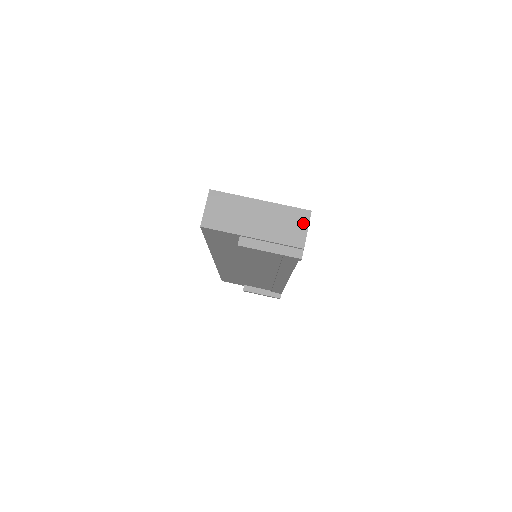
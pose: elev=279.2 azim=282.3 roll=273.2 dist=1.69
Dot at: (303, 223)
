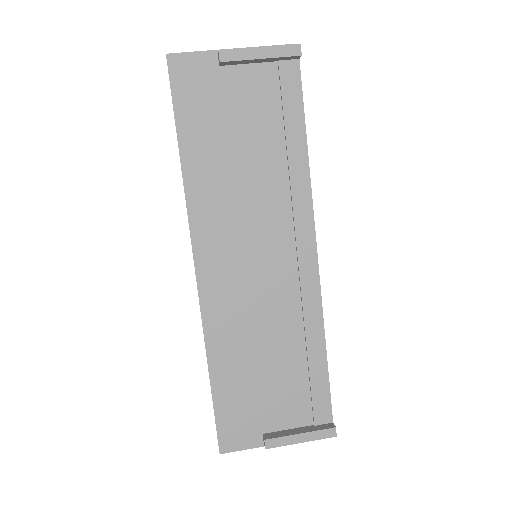
Dot at: occluded
